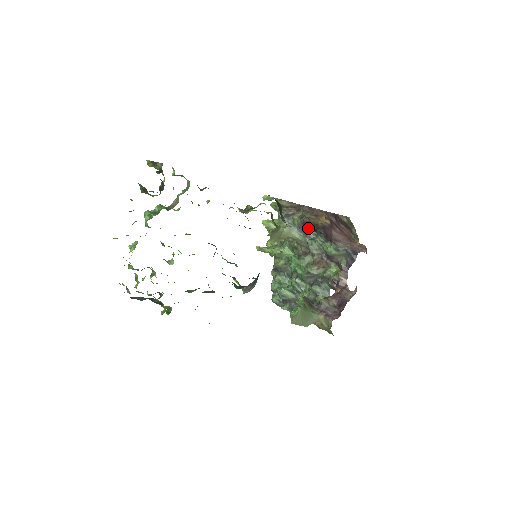
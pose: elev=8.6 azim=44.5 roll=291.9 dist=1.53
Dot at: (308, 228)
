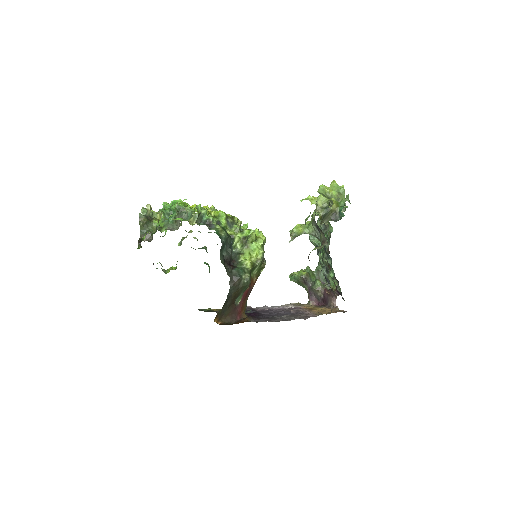
Dot at: occluded
